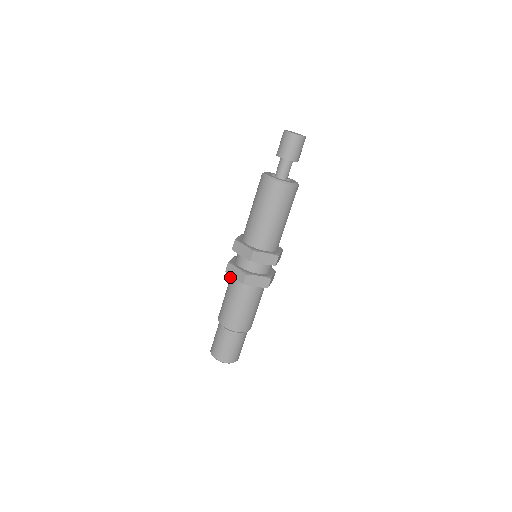
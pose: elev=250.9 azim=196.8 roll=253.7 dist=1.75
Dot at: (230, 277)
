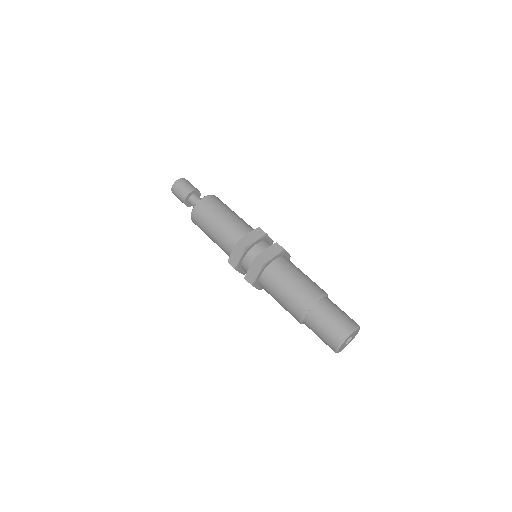
Dot at: occluded
